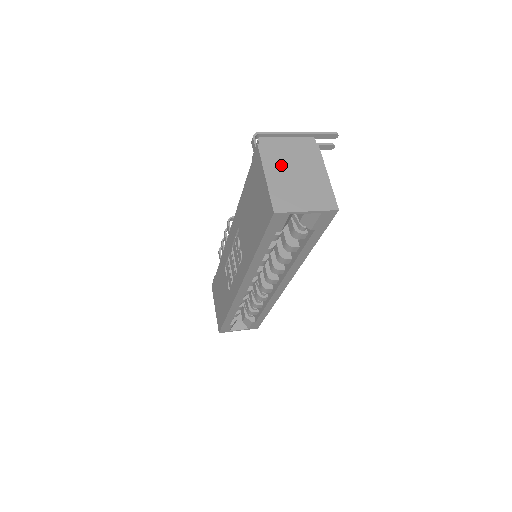
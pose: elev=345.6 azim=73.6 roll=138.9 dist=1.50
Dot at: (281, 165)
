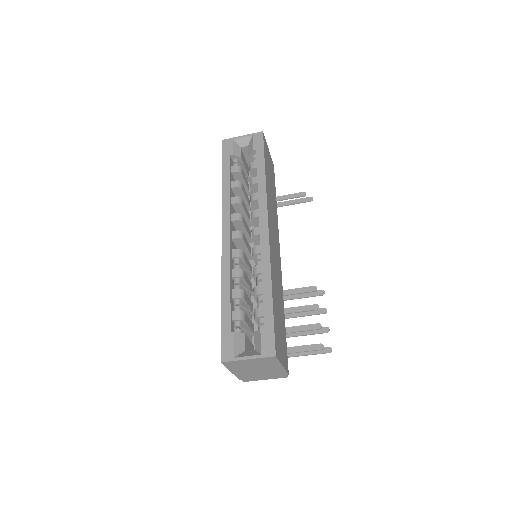
Dot at: occluded
